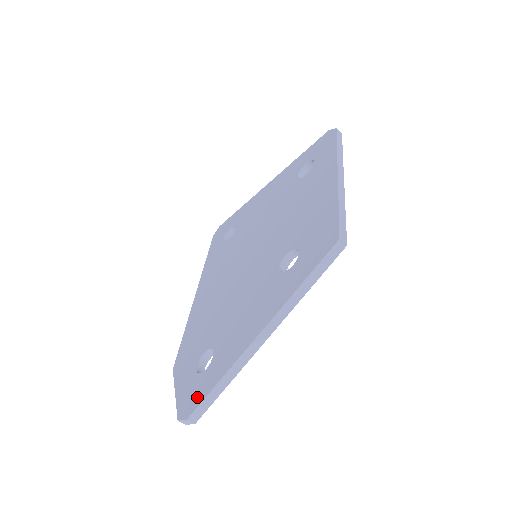
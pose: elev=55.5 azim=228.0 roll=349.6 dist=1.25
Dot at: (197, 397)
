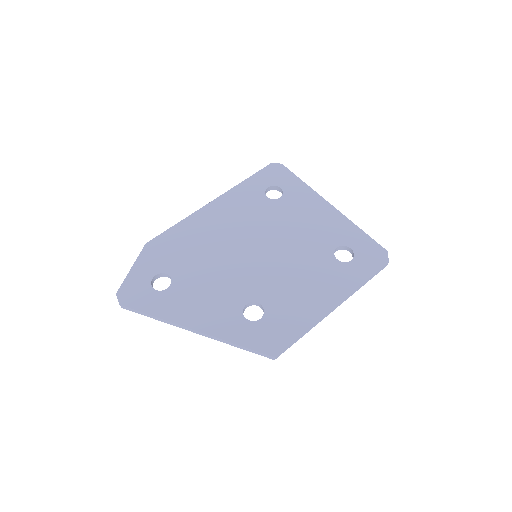
Dot at: (136, 301)
